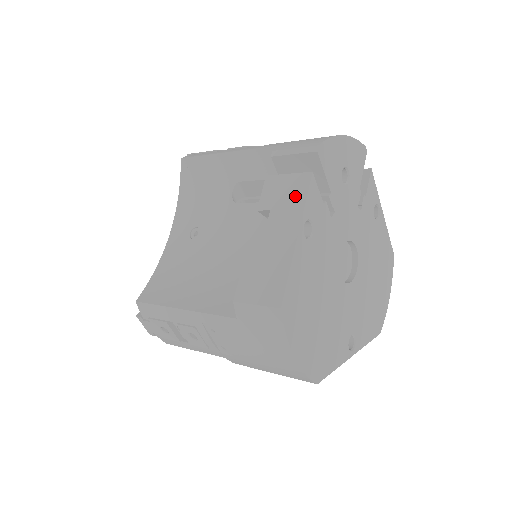
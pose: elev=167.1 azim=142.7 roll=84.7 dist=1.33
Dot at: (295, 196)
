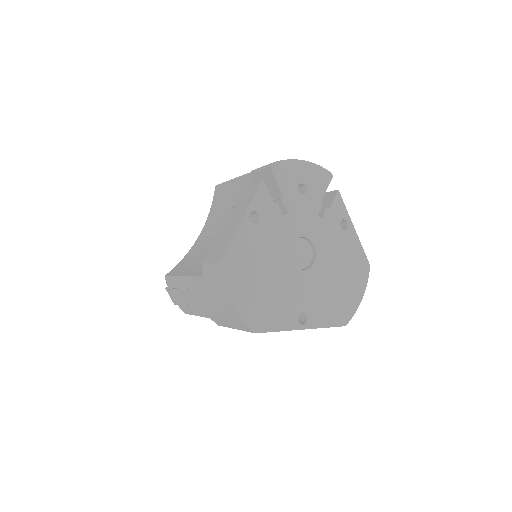
Dot at: (250, 195)
